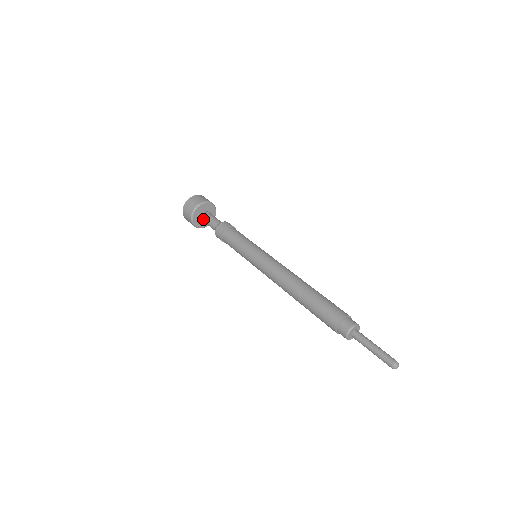
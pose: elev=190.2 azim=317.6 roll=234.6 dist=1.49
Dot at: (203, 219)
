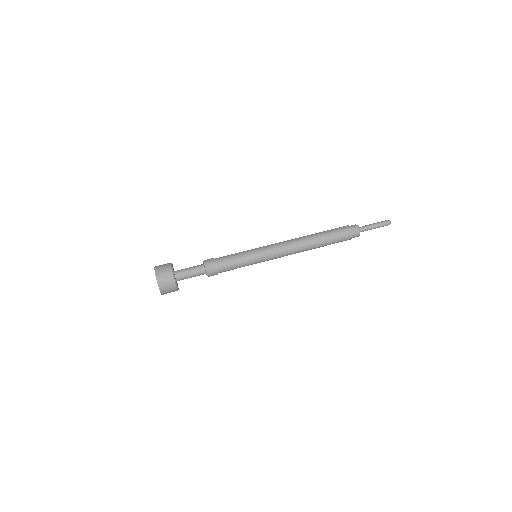
Dot at: (181, 274)
